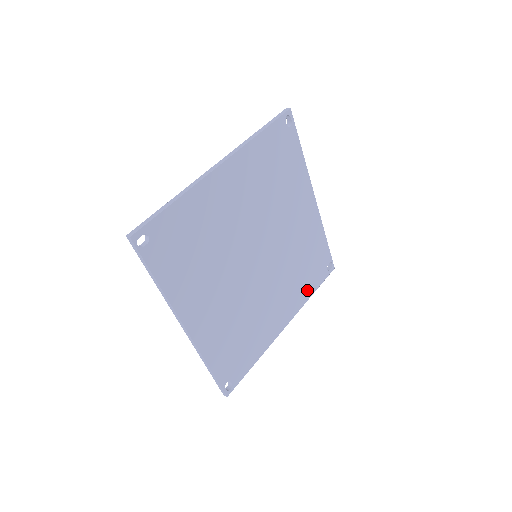
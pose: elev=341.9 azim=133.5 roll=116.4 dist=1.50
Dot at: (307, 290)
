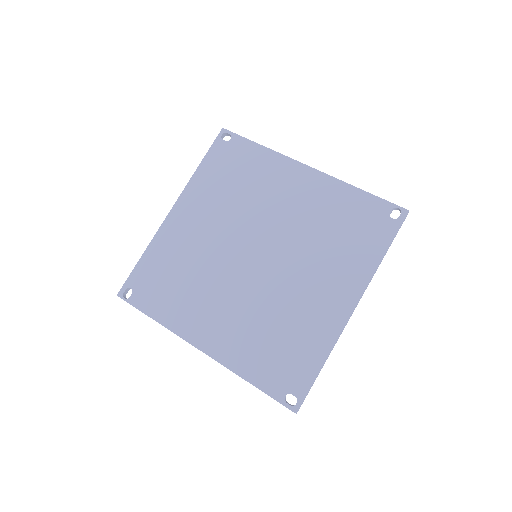
Dot at: (367, 256)
